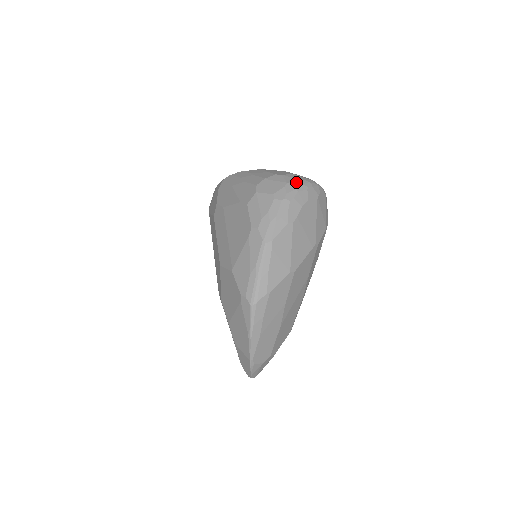
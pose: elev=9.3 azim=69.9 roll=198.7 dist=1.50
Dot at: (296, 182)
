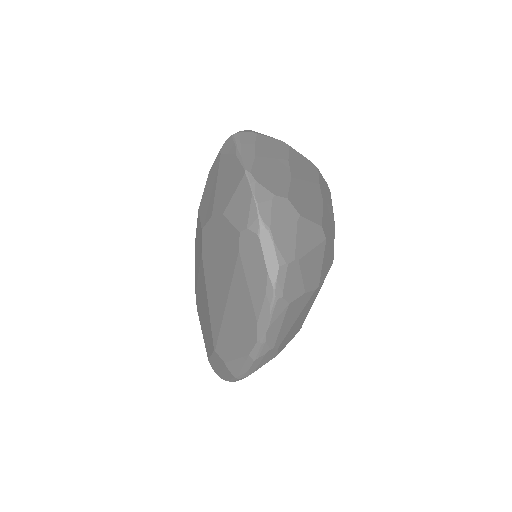
Dot at: occluded
